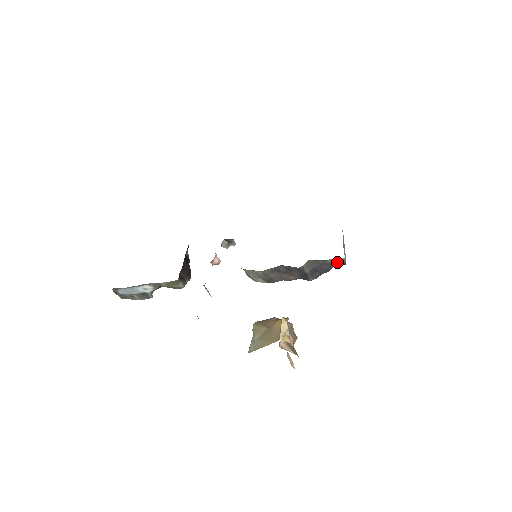
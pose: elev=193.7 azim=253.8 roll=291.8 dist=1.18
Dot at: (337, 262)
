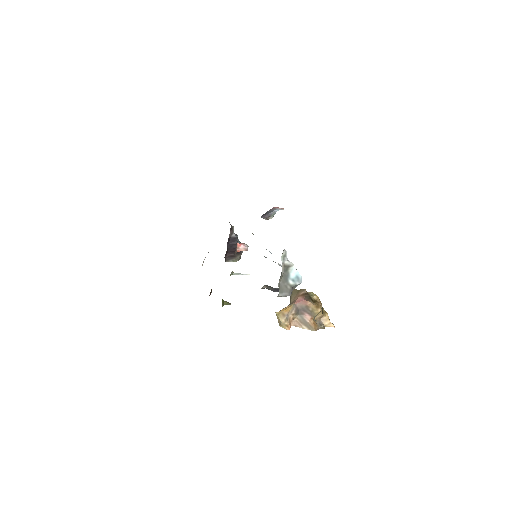
Dot at: occluded
